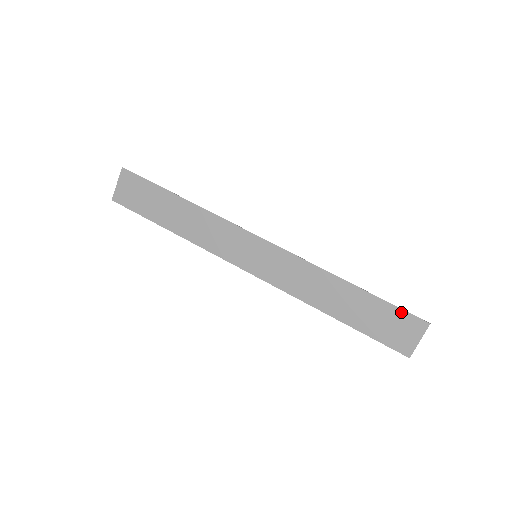
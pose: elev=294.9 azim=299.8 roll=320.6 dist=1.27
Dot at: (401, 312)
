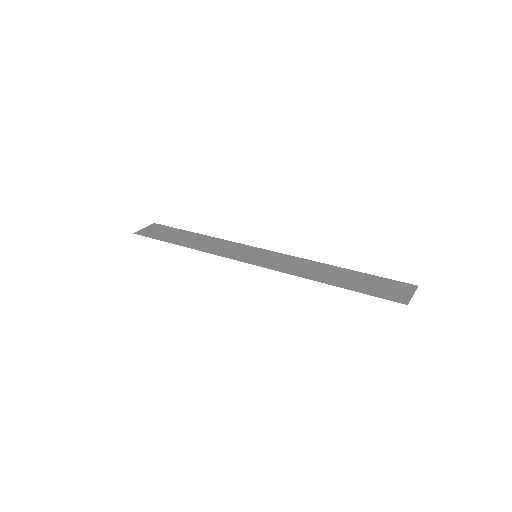
Dot at: (390, 280)
